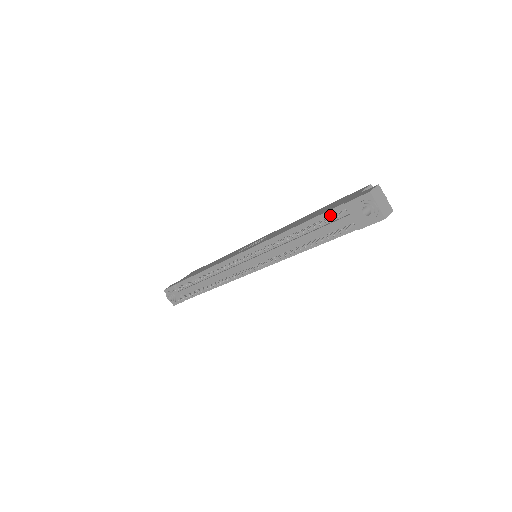
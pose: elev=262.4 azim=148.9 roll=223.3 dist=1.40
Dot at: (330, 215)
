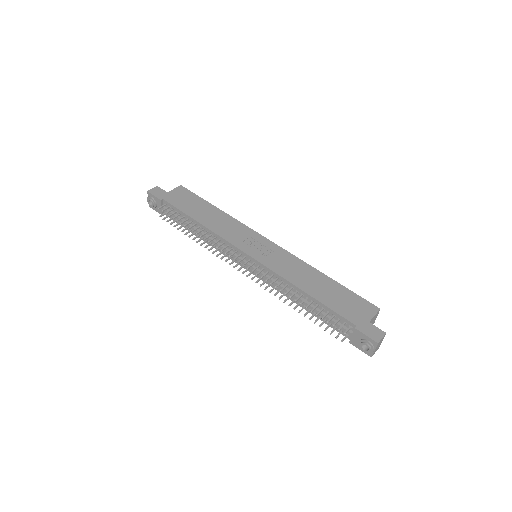
Dot at: (339, 317)
